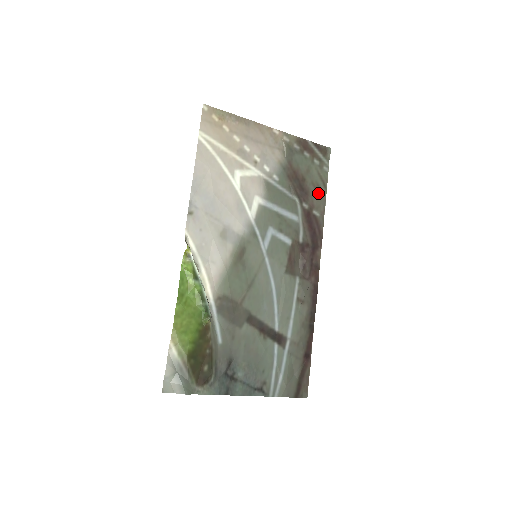
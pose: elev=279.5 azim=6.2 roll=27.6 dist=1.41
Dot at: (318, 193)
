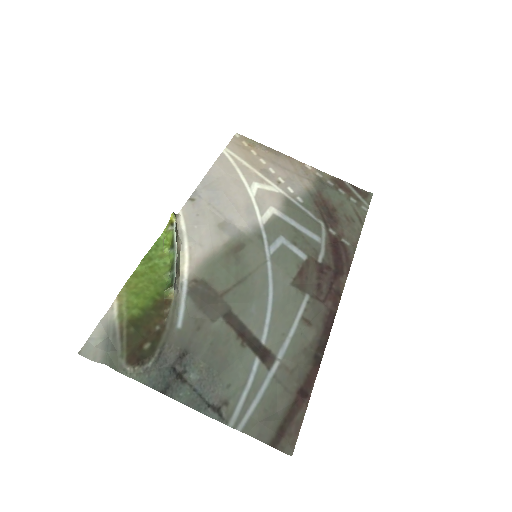
Dot at: (351, 225)
